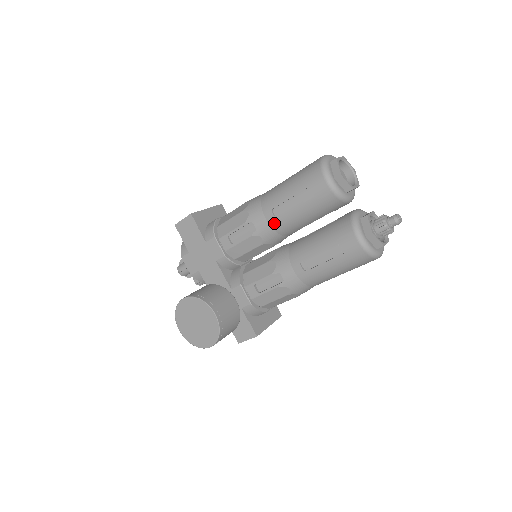
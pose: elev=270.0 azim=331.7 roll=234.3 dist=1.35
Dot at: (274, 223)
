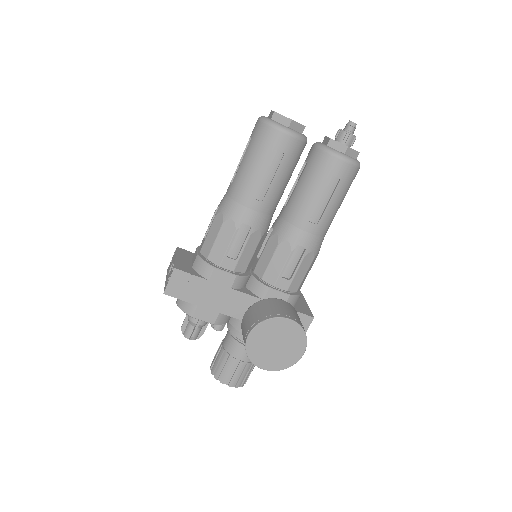
Dot at: (262, 207)
